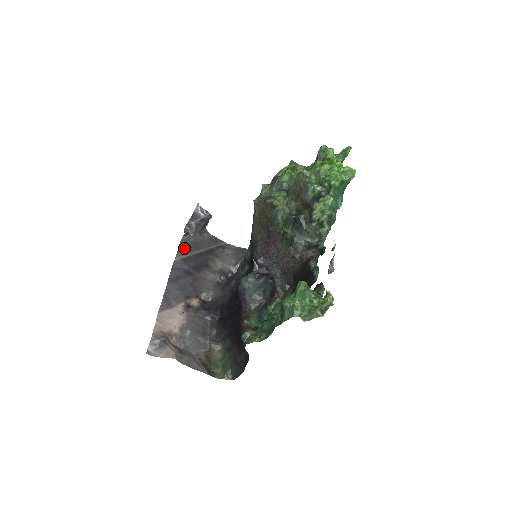
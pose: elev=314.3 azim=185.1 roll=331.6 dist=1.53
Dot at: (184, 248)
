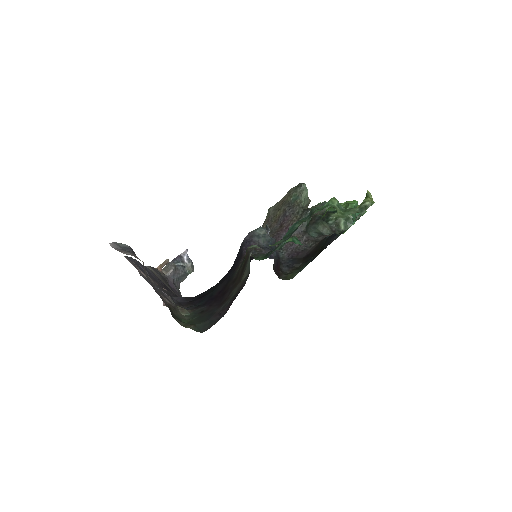
Dot at: (157, 272)
